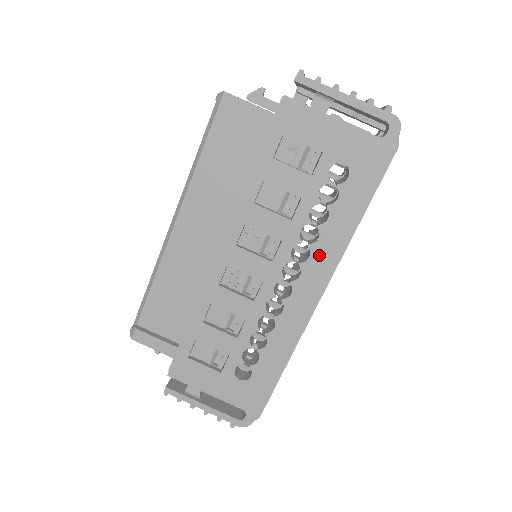
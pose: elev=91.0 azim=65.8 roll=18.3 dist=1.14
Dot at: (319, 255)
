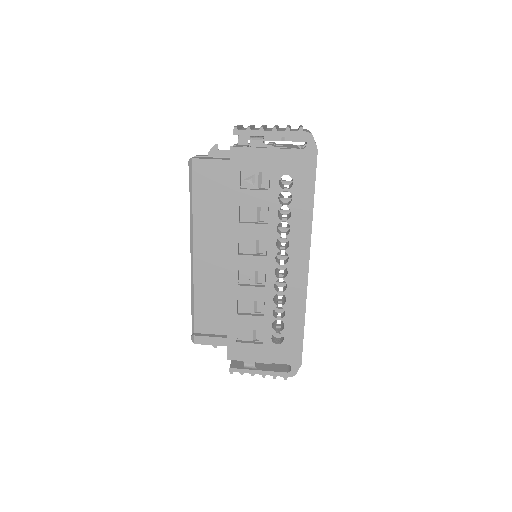
Dot at: (295, 240)
